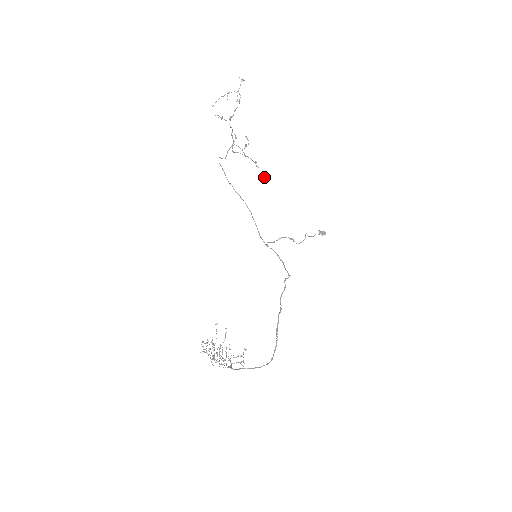
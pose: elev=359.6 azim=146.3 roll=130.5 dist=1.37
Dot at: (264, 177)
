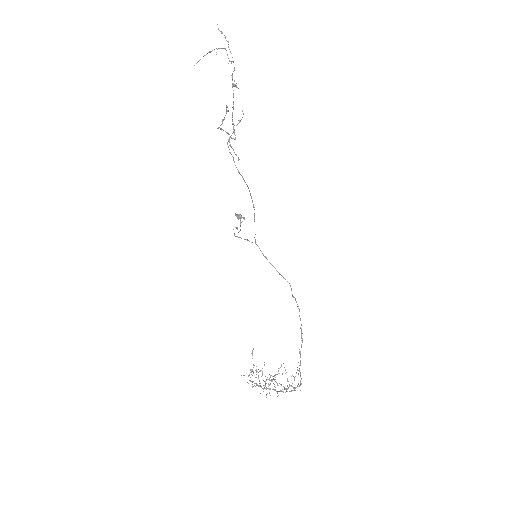
Dot at: (238, 160)
